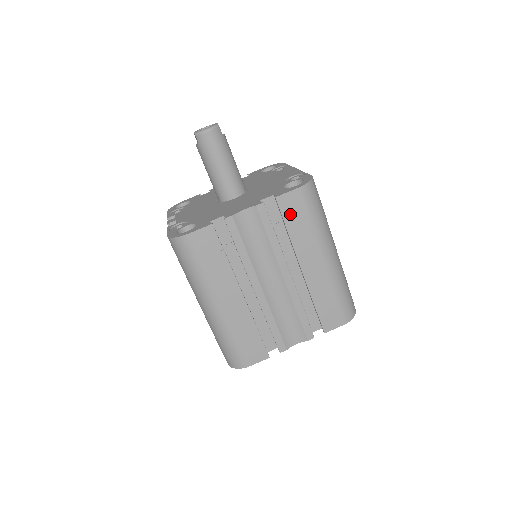
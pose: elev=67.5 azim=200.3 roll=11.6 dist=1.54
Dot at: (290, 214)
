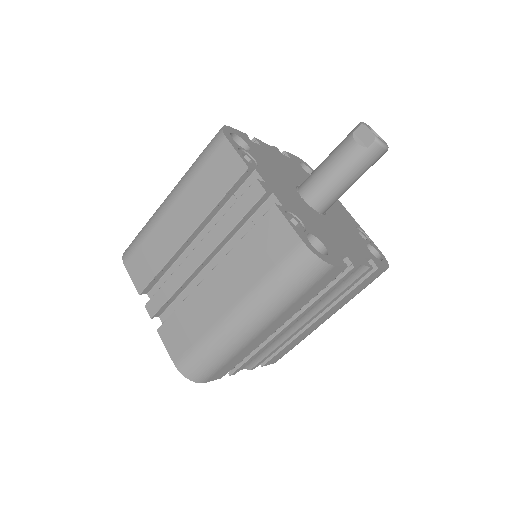
Dot at: (364, 283)
